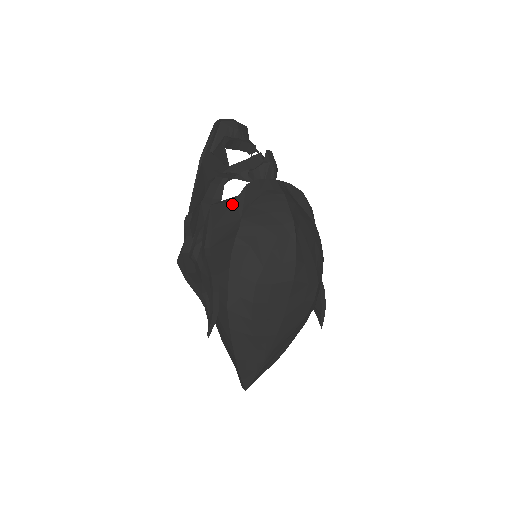
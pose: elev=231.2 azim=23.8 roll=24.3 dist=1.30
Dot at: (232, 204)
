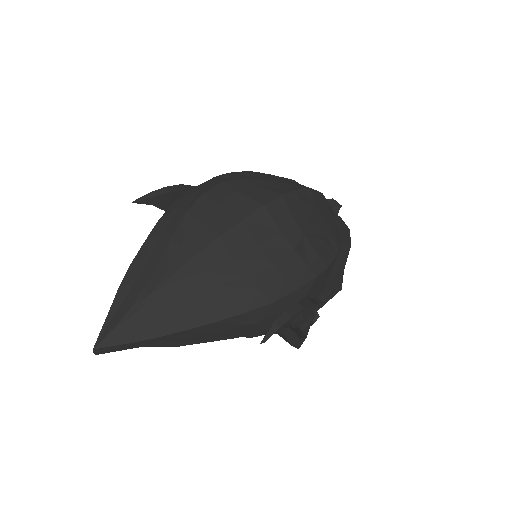
Dot at: occluded
